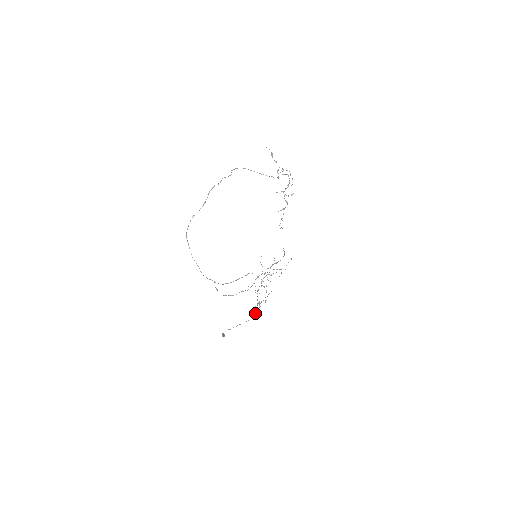
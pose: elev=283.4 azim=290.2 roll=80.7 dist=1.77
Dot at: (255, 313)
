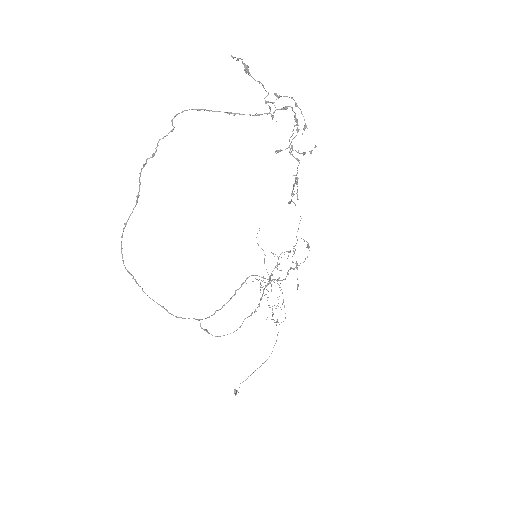
Dot at: (276, 340)
